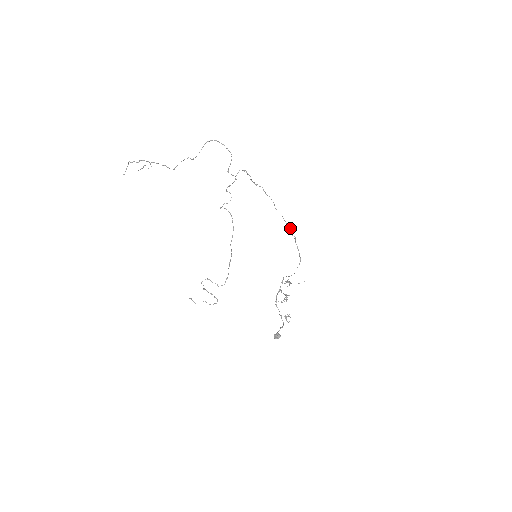
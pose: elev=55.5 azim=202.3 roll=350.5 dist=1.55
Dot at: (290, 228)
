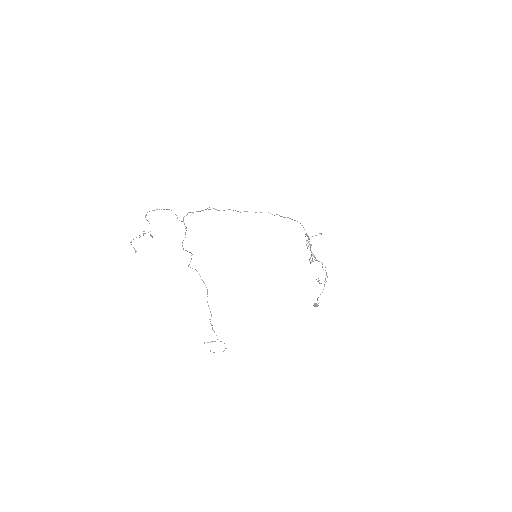
Dot at: occluded
